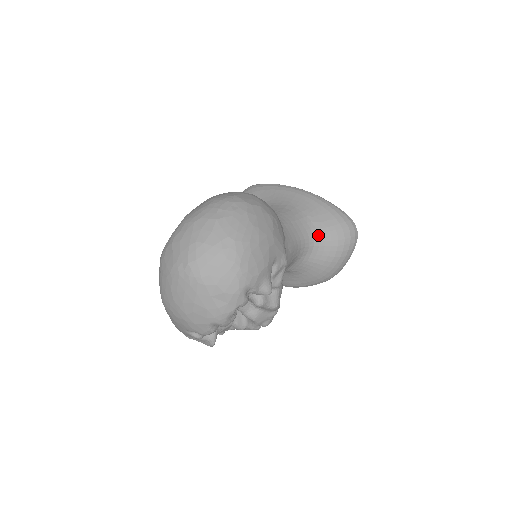
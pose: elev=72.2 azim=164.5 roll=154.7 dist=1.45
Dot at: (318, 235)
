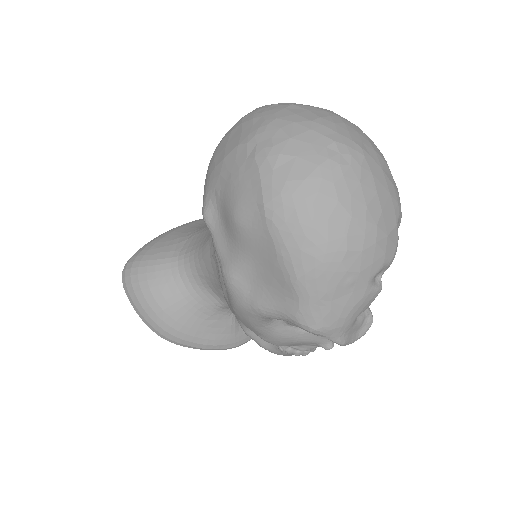
Dot at: occluded
